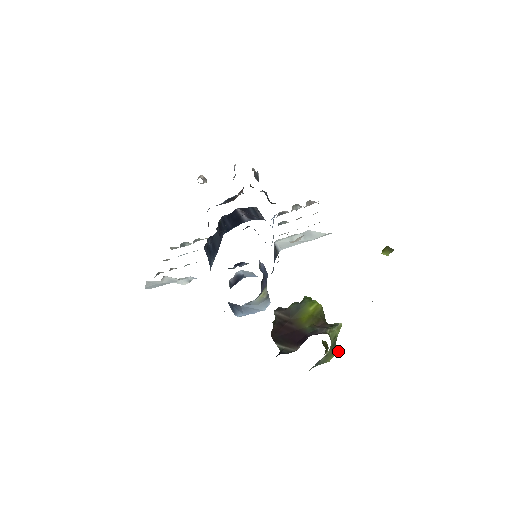
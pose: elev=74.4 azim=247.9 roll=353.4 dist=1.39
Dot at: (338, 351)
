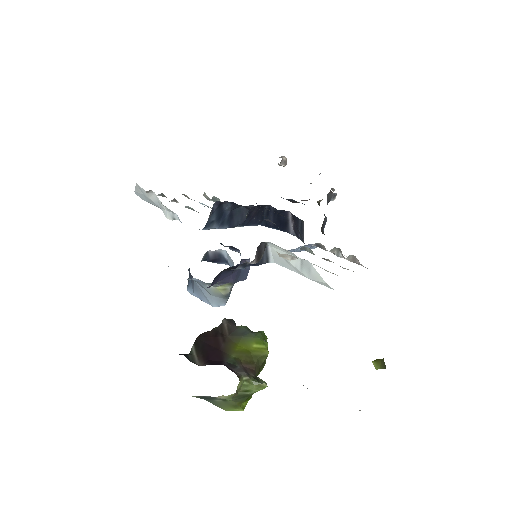
Dot at: (243, 409)
